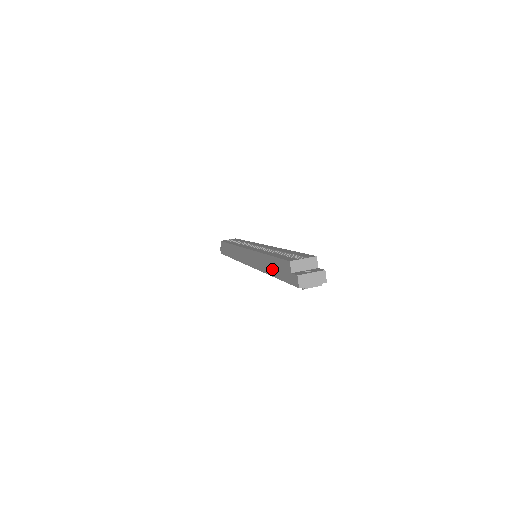
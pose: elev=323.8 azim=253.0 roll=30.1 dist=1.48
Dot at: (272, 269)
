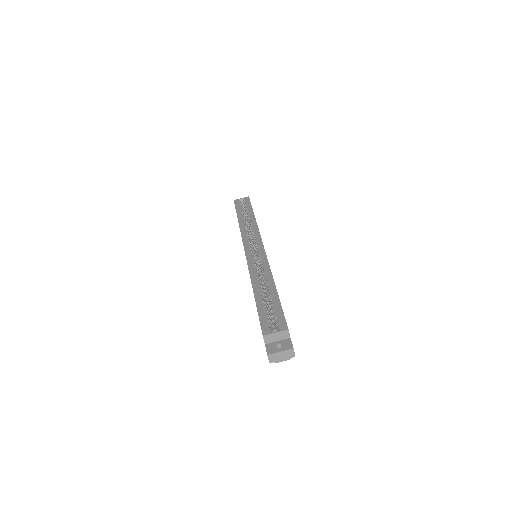
Dot at: occluded
